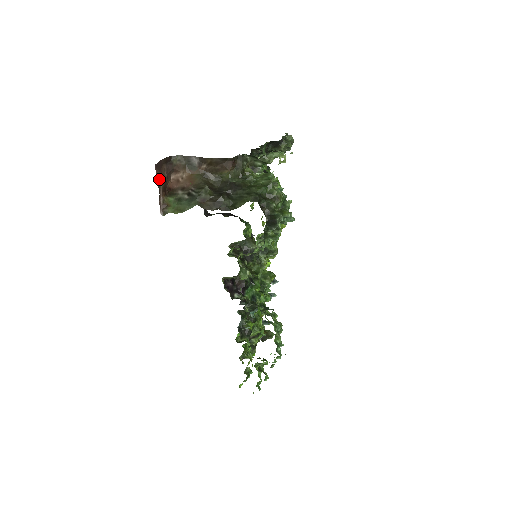
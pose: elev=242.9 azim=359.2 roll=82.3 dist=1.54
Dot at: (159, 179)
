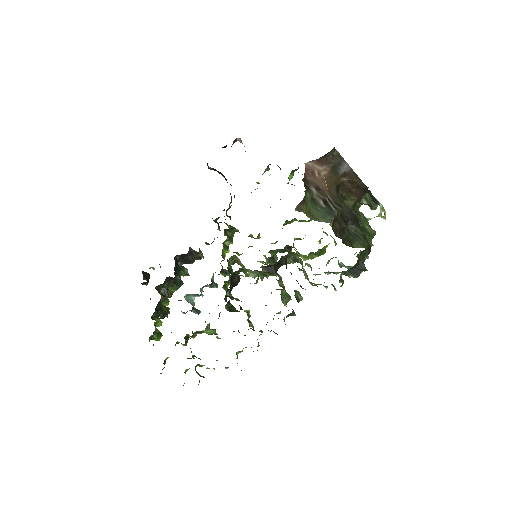
Dot at: occluded
